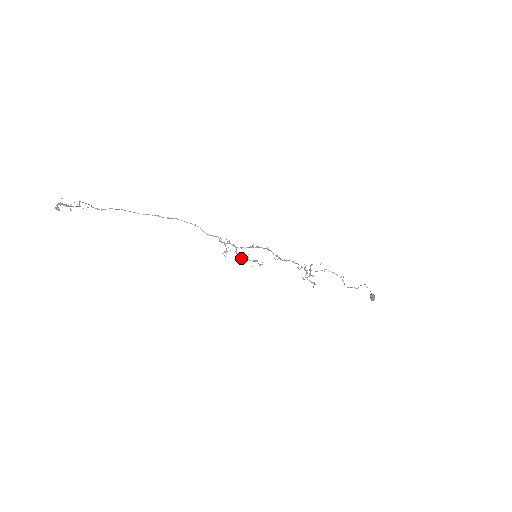
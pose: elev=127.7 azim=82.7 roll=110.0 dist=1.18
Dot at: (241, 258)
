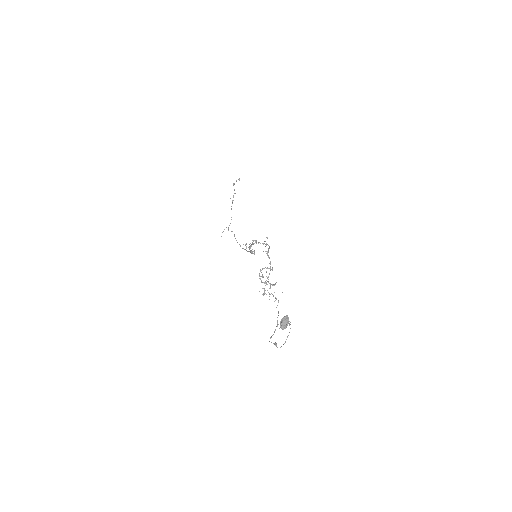
Dot at: (249, 247)
